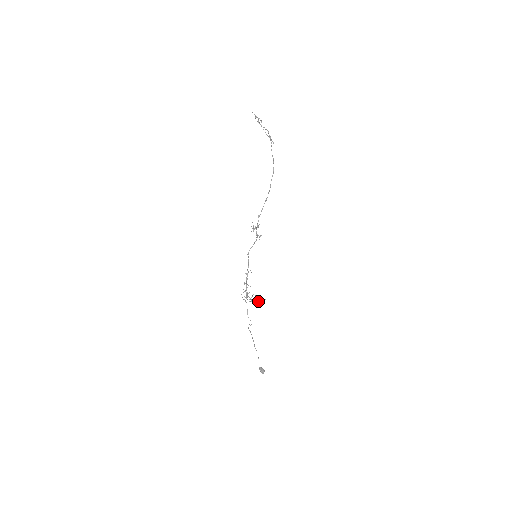
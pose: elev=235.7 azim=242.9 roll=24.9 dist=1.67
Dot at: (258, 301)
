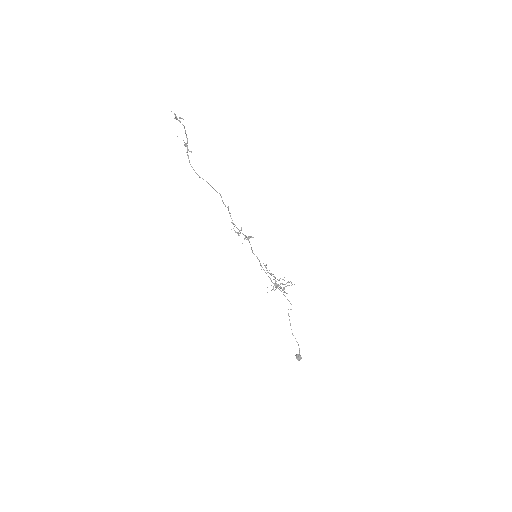
Dot at: occluded
